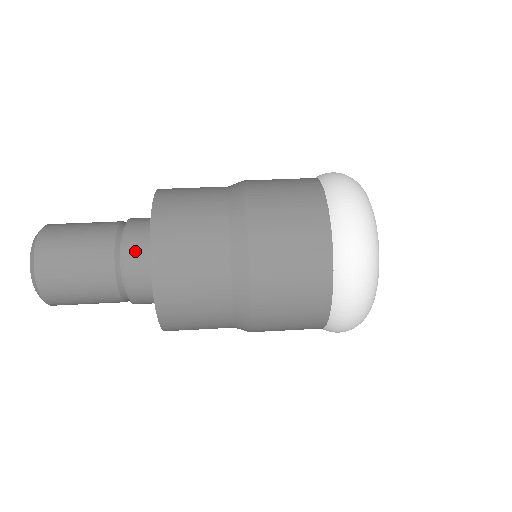
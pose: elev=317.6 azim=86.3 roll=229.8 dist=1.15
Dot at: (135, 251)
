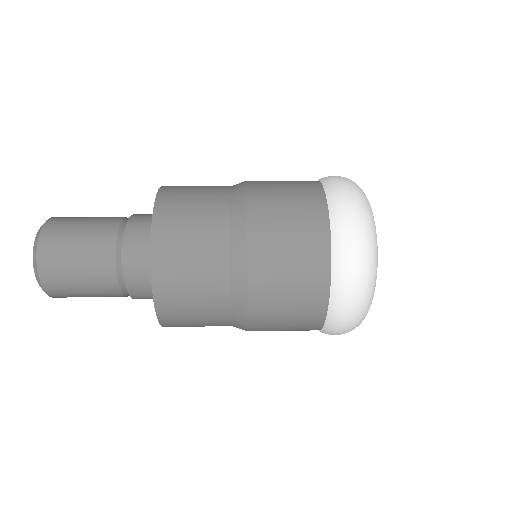
Dot at: (136, 244)
